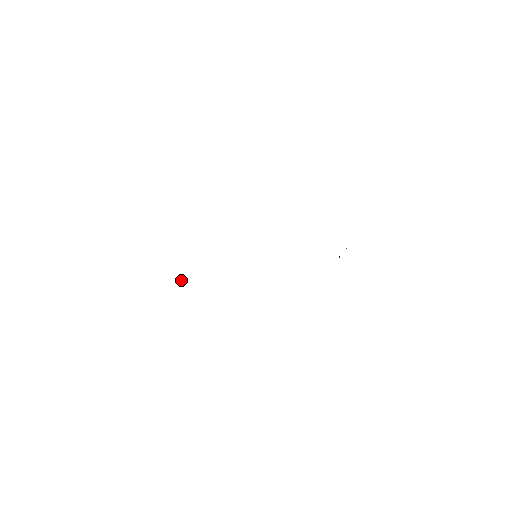
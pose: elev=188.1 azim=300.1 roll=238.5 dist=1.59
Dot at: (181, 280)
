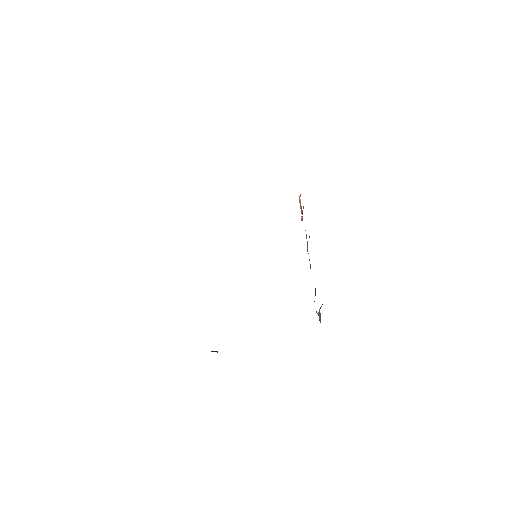
Dot at: occluded
